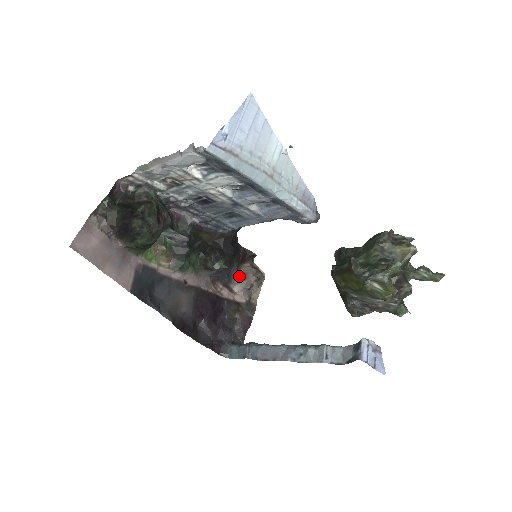
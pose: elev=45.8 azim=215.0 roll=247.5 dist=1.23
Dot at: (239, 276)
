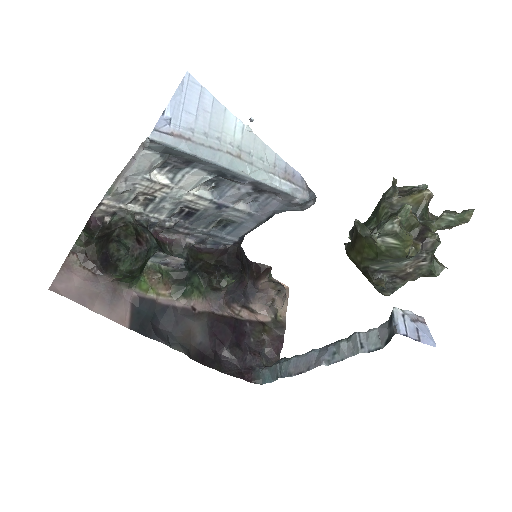
Dot at: (257, 294)
